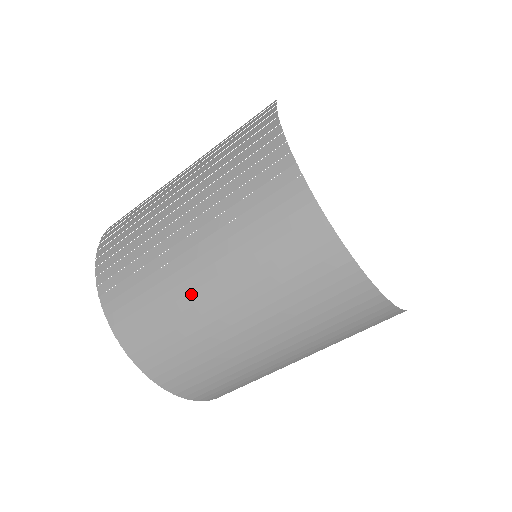
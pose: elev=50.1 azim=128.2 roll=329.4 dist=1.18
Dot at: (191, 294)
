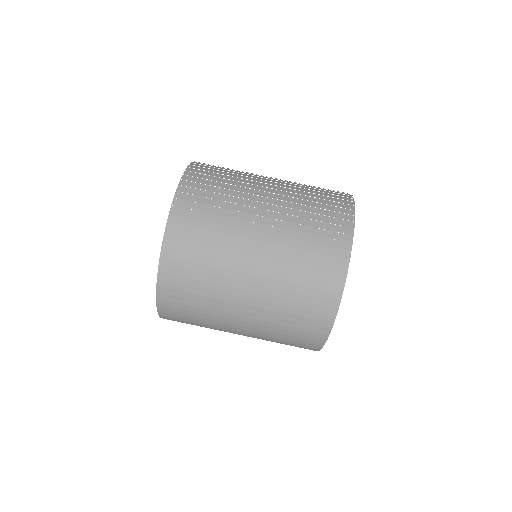
Dot at: occluded
